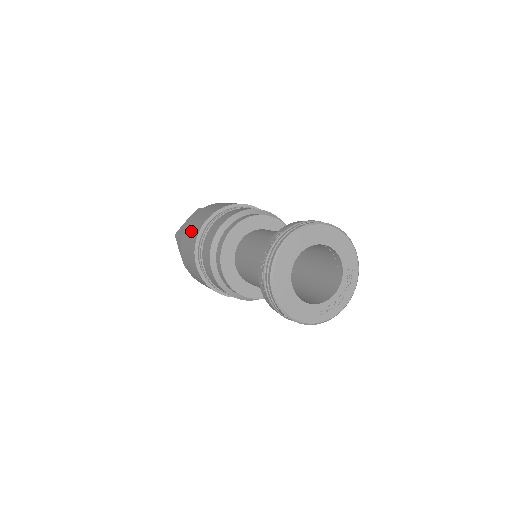
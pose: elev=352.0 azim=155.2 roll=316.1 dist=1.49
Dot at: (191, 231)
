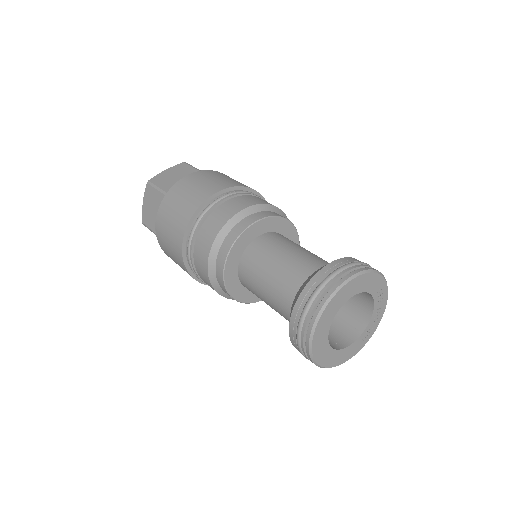
Dot at: (169, 247)
